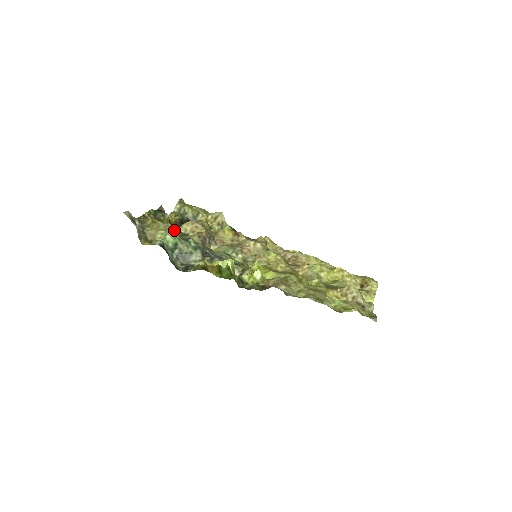
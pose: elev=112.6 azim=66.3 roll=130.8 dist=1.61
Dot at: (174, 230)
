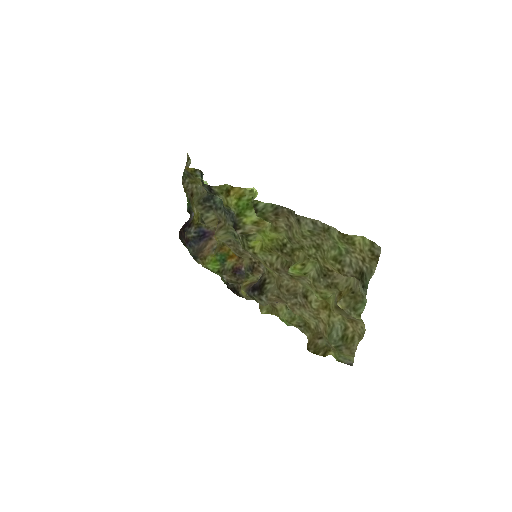
Dot at: occluded
